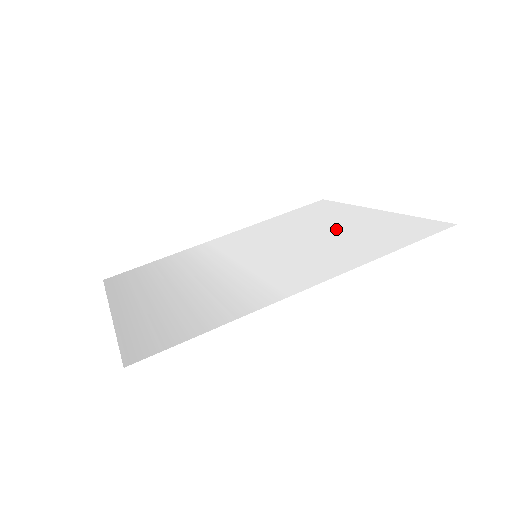
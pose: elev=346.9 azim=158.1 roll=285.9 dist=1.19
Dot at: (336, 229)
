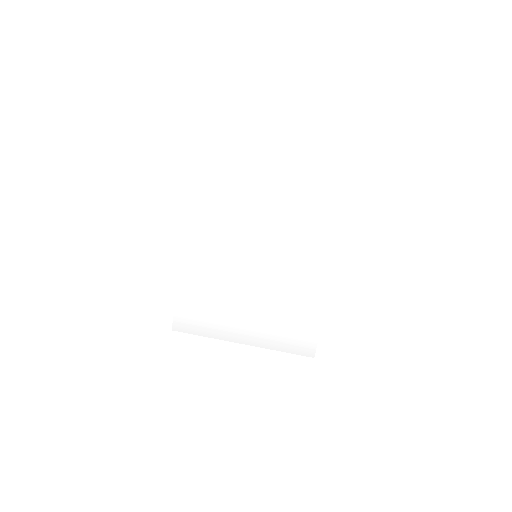
Dot at: (275, 200)
